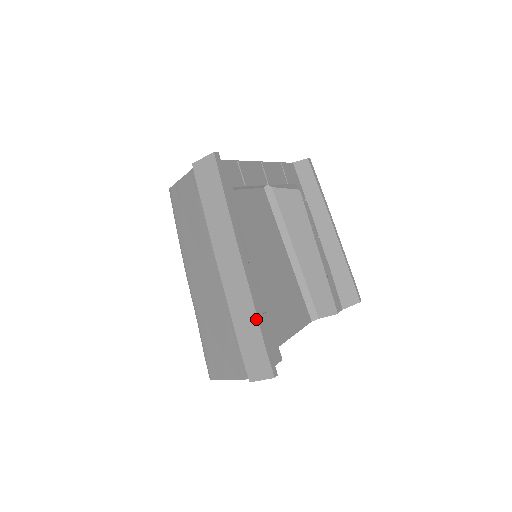
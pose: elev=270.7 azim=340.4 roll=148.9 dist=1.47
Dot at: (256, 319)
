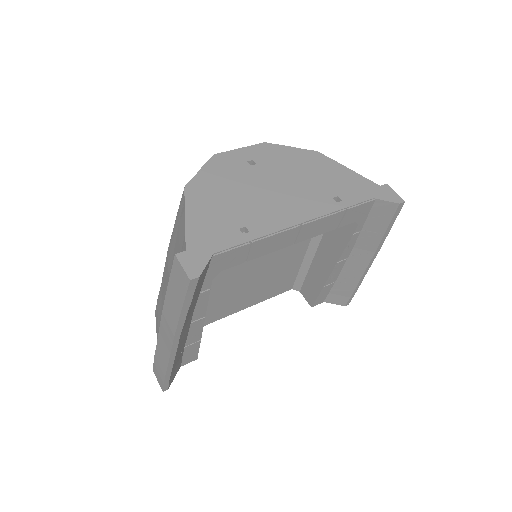
Dot at: (166, 370)
